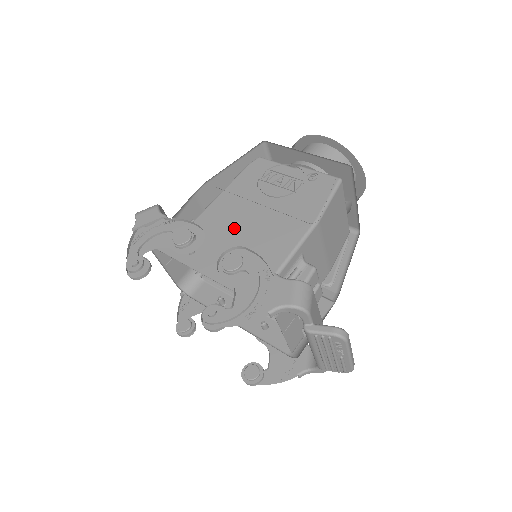
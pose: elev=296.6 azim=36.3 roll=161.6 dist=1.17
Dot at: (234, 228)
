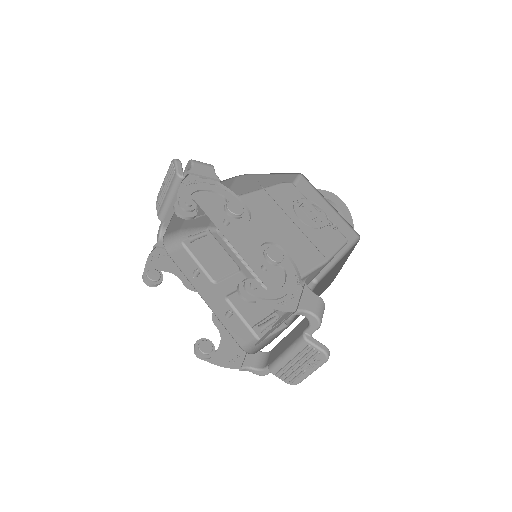
Dot at: (265, 226)
